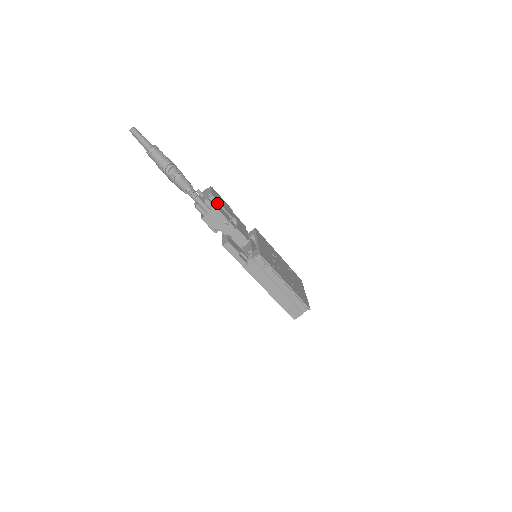
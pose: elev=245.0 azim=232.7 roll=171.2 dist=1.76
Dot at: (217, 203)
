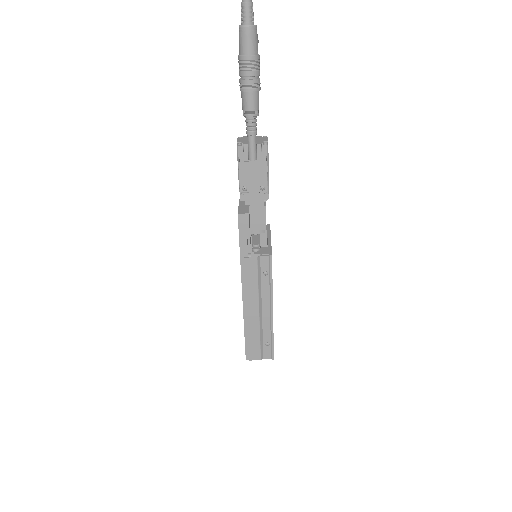
Dot at: (267, 159)
